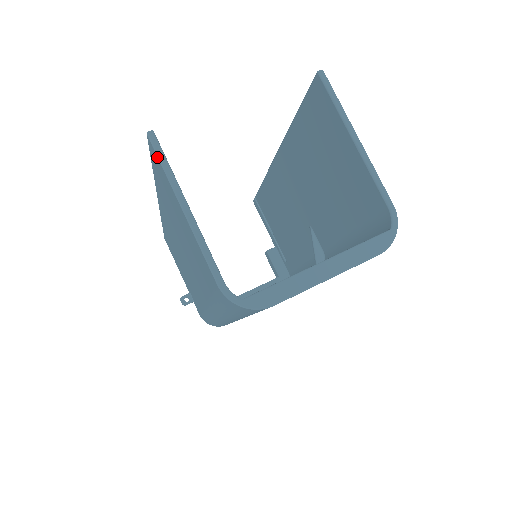
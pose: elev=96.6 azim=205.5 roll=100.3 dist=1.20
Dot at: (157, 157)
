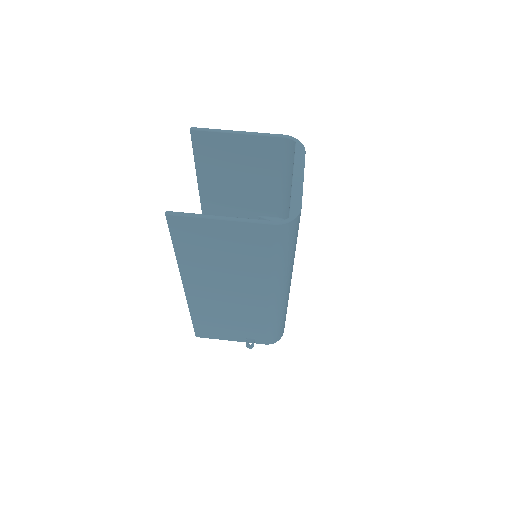
Dot at: (182, 217)
